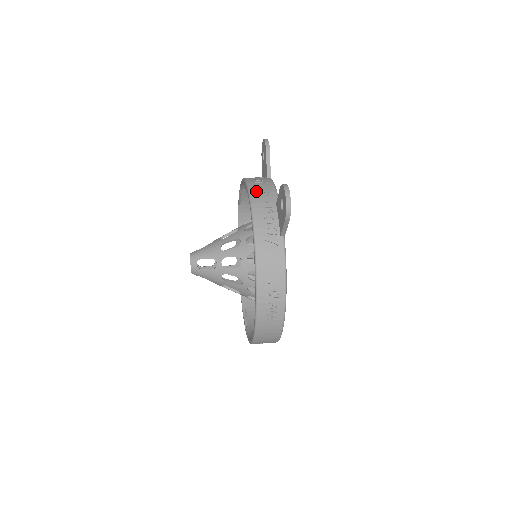
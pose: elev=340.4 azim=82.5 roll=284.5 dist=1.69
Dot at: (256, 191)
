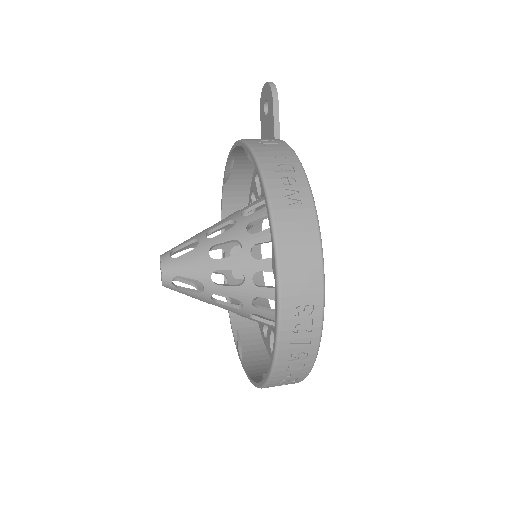
Dot at: occluded
